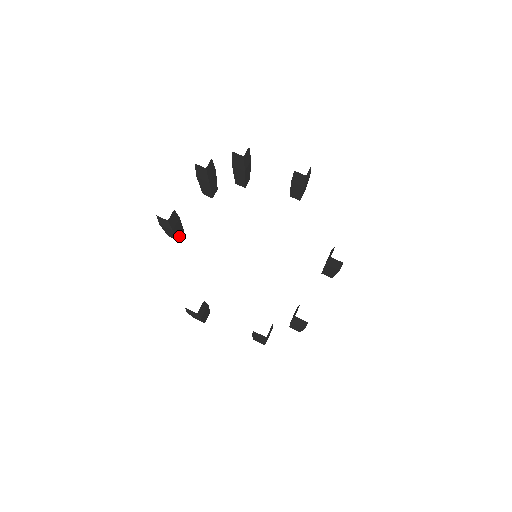
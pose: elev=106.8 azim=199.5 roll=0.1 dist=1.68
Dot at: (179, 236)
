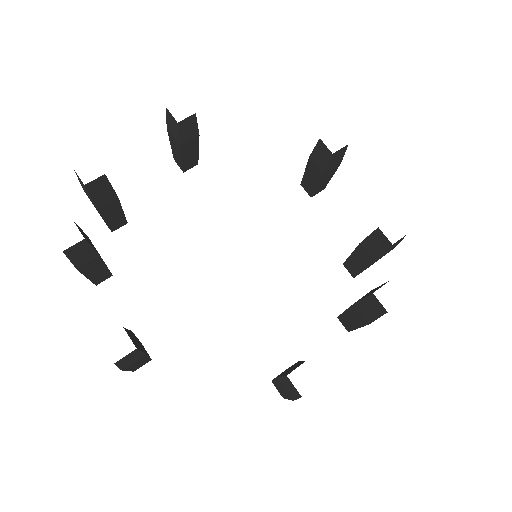
Dot at: occluded
